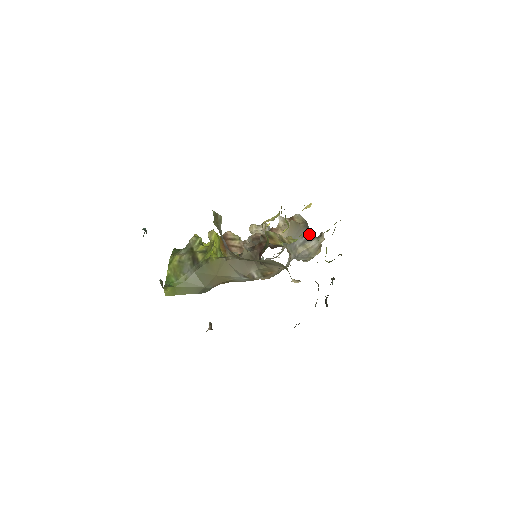
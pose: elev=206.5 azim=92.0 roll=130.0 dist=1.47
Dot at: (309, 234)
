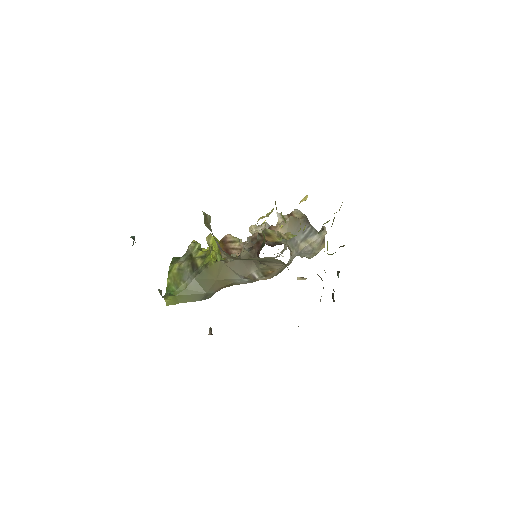
Dot at: (310, 229)
